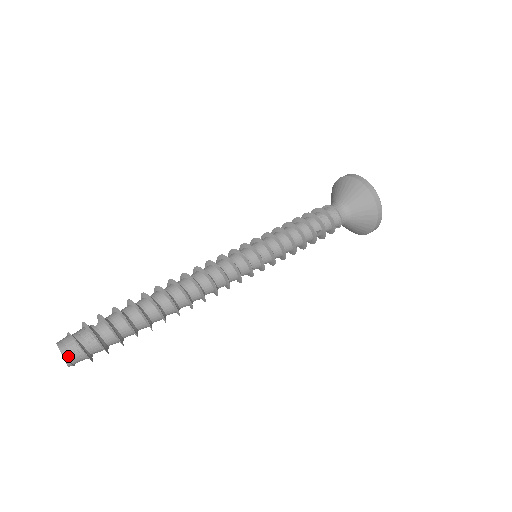
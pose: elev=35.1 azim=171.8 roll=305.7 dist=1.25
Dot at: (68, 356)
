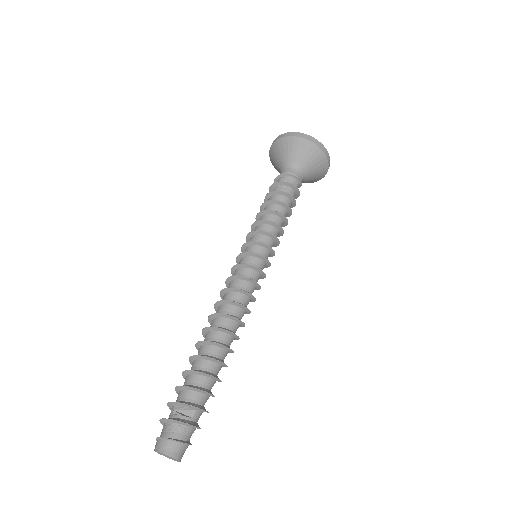
Dot at: occluded
